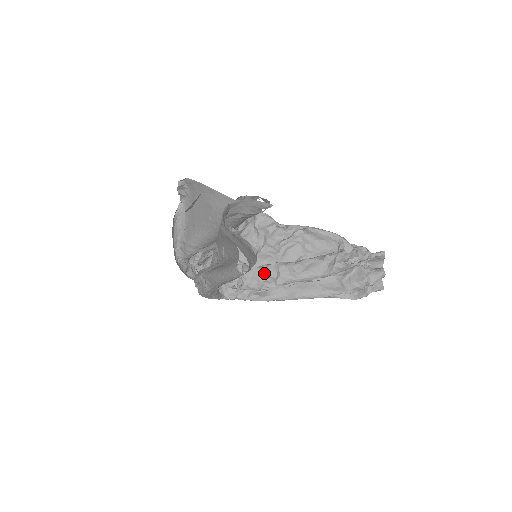
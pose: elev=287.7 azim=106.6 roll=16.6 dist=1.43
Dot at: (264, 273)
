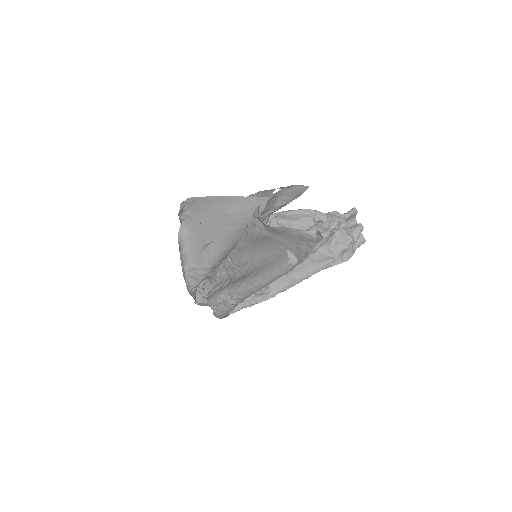
Dot at: occluded
